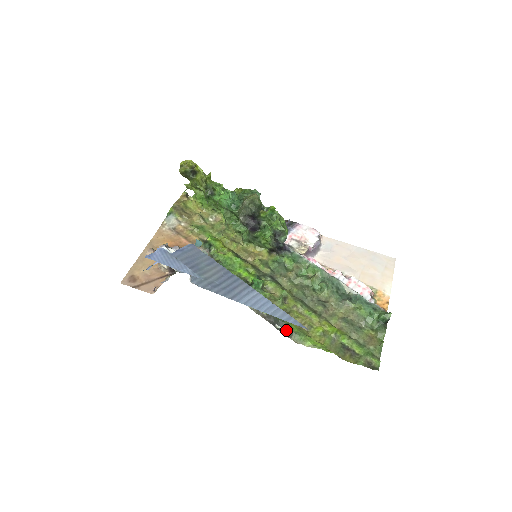
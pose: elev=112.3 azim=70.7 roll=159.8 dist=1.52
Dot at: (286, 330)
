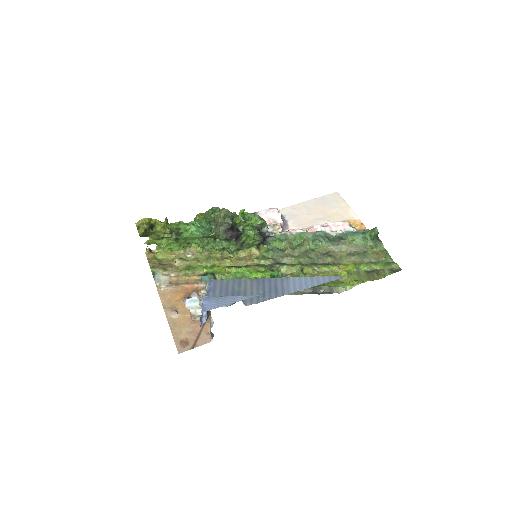
Dot at: (326, 290)
